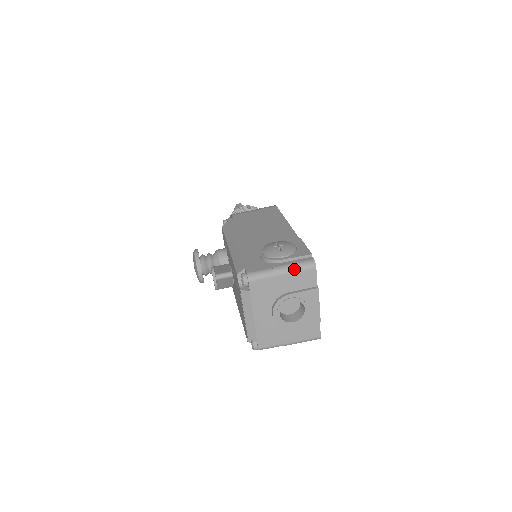
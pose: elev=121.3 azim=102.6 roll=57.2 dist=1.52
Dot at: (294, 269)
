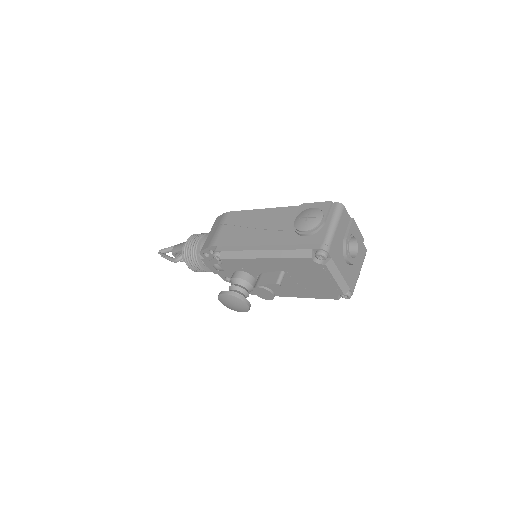
Dot at: (337, 218)
